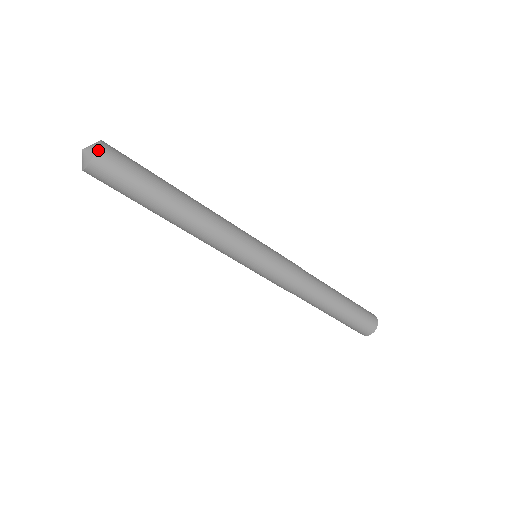
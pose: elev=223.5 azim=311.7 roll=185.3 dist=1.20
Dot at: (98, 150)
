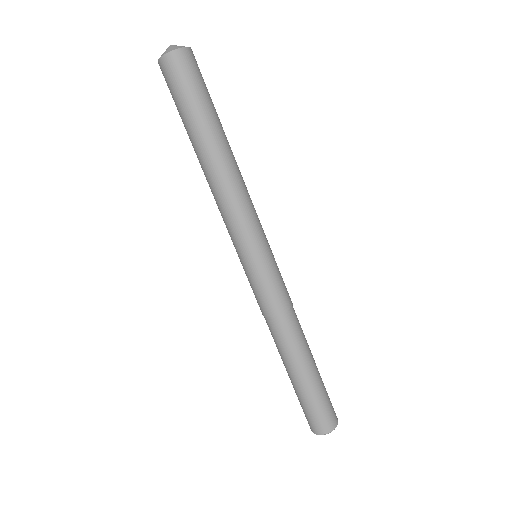
Dot at: (177, 50)
